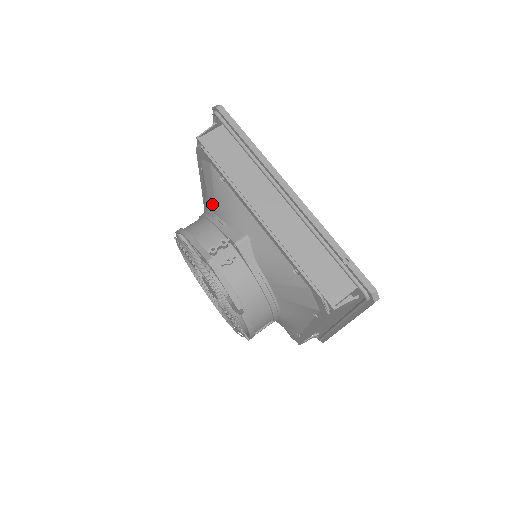
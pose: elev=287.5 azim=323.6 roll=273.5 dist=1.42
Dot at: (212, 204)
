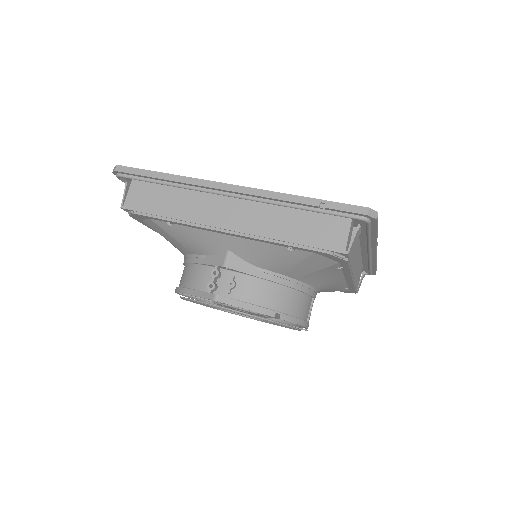
Dot at: (182, 248)
